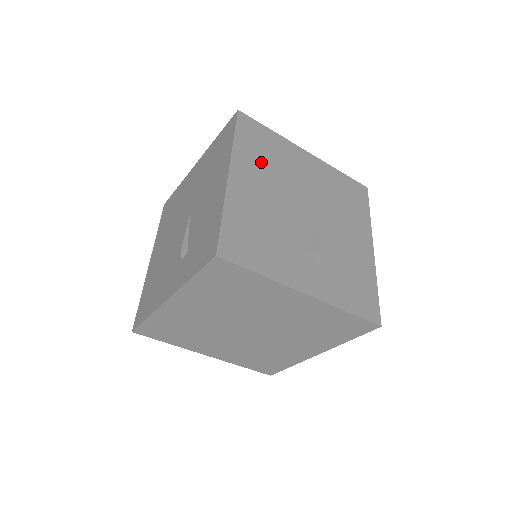
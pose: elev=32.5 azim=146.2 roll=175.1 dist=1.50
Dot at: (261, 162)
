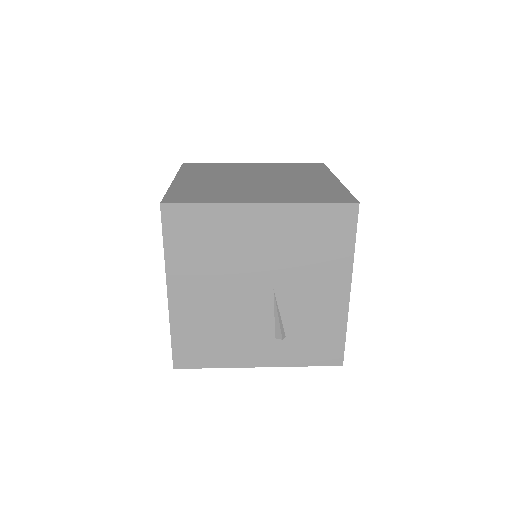
Dot at: occluded
